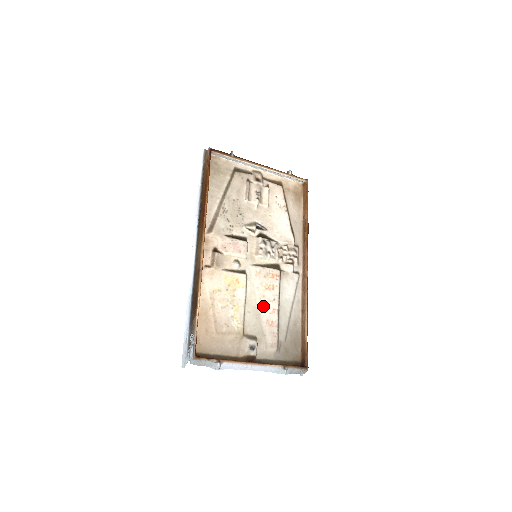
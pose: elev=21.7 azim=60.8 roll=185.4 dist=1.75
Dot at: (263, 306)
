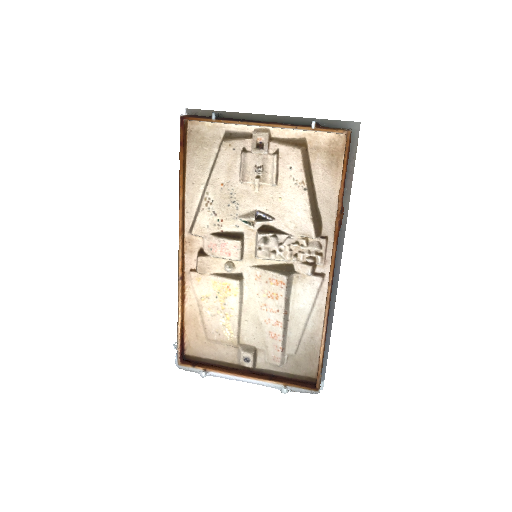
Dot at: (265, 316)
